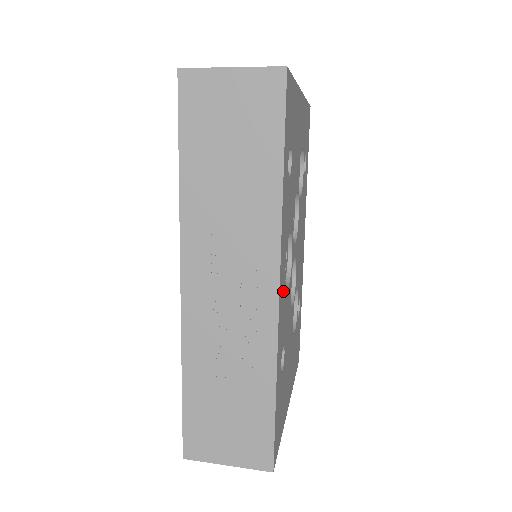
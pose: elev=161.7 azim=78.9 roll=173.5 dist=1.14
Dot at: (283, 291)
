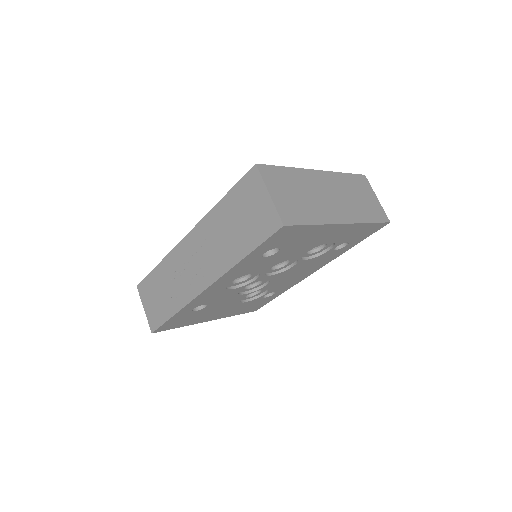
Dot at: (217, 290)
